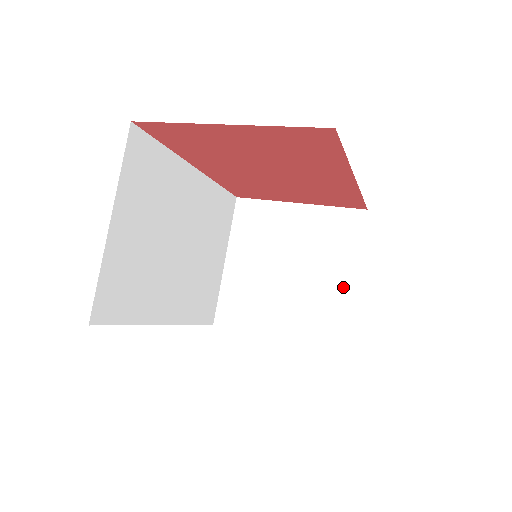
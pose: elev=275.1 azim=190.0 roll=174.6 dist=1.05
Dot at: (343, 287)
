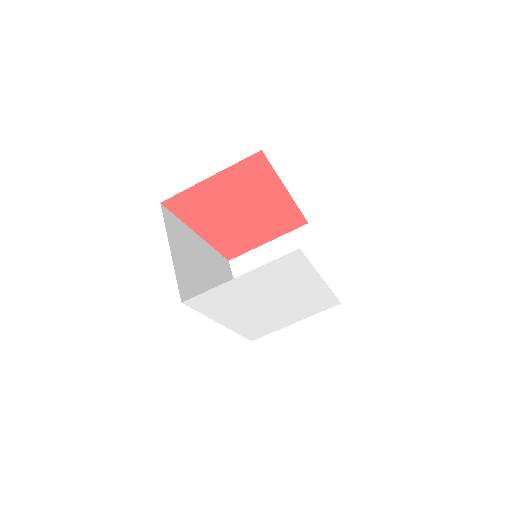
Dot at: (319, 269)
